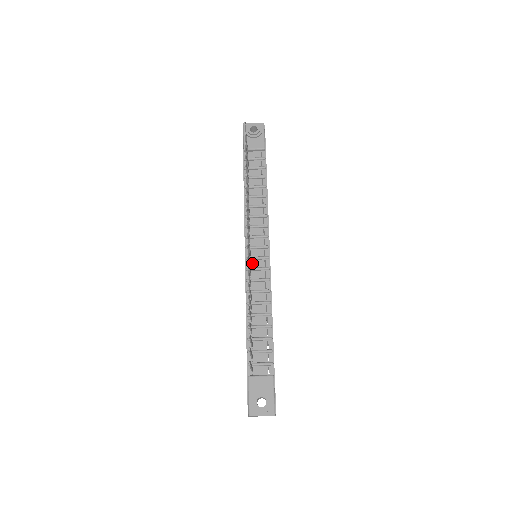
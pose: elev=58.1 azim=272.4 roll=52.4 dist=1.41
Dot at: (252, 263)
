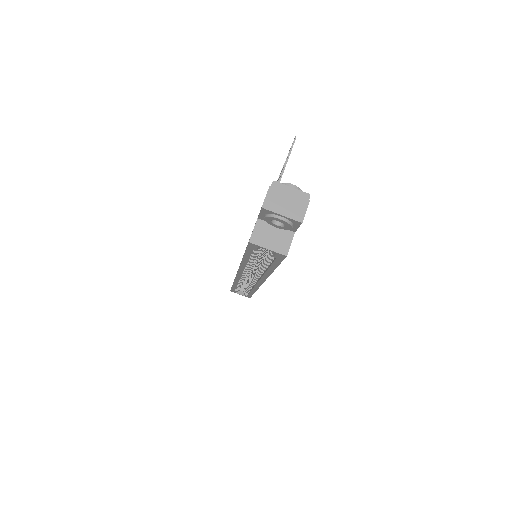
Dot at: occluded
